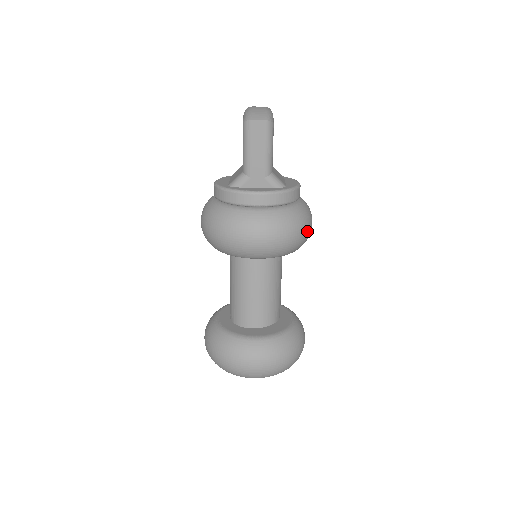
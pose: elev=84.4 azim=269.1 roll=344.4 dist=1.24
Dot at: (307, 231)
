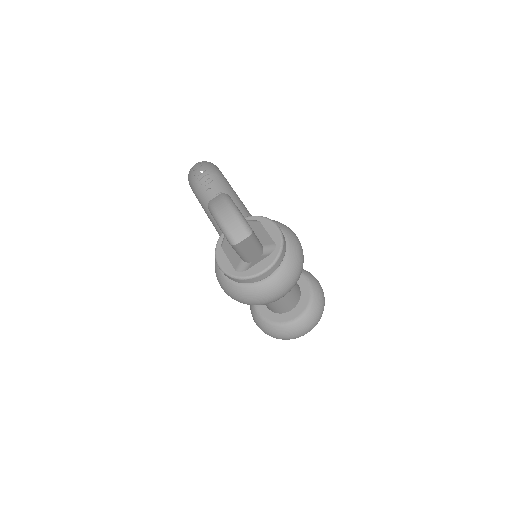
Dot at: (303, 256)
